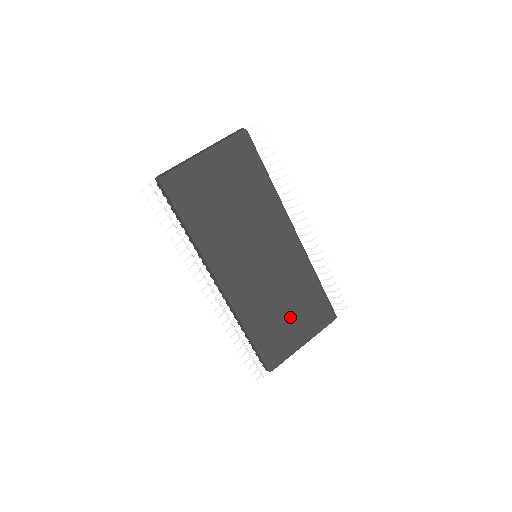
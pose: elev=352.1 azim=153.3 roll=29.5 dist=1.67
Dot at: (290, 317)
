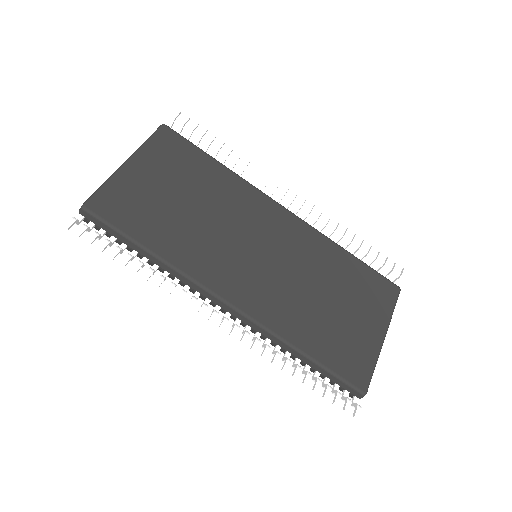
Dot at: (344, 310)
